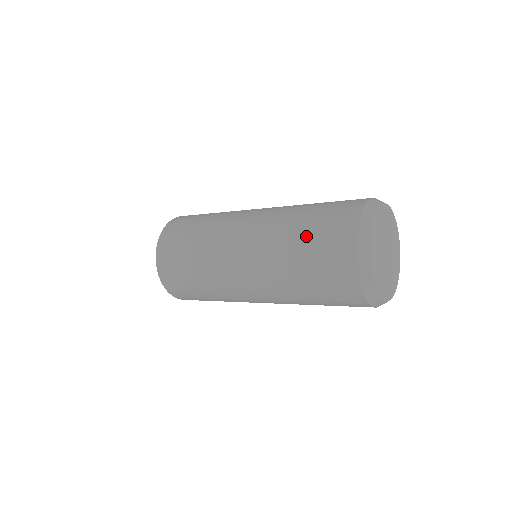
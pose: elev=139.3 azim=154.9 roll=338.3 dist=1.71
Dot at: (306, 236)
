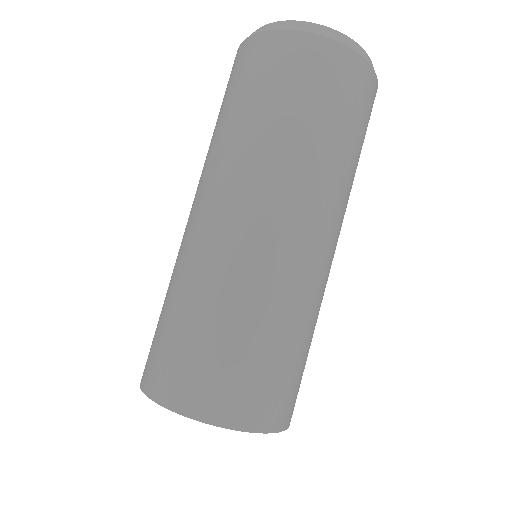
Dot at: (227, 107)
